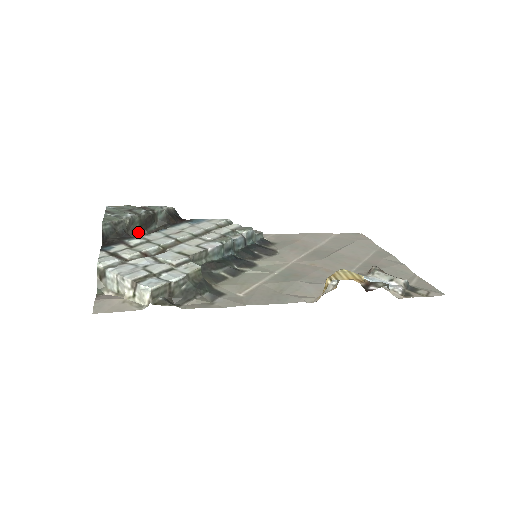
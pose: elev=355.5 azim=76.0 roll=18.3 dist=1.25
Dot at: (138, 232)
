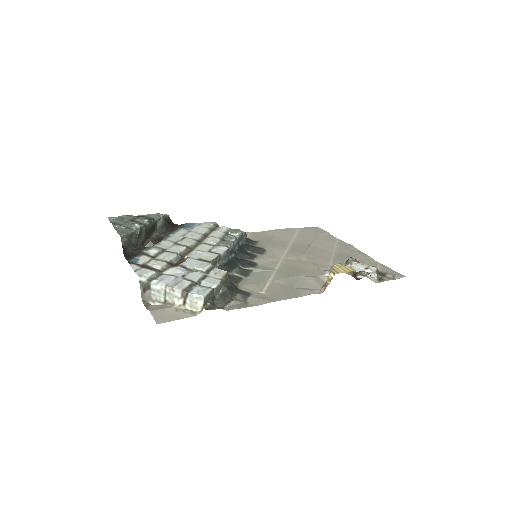
Dot at: (143, 241)
